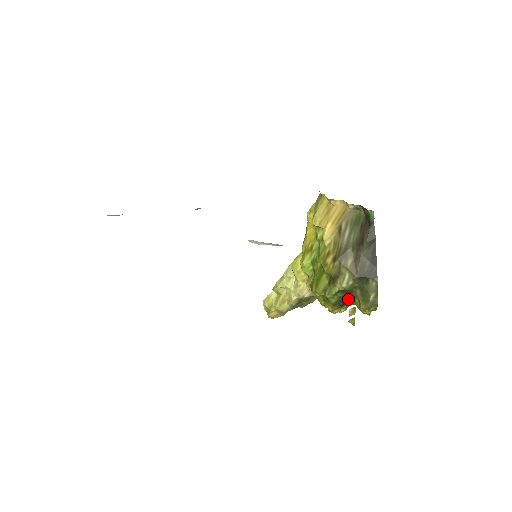
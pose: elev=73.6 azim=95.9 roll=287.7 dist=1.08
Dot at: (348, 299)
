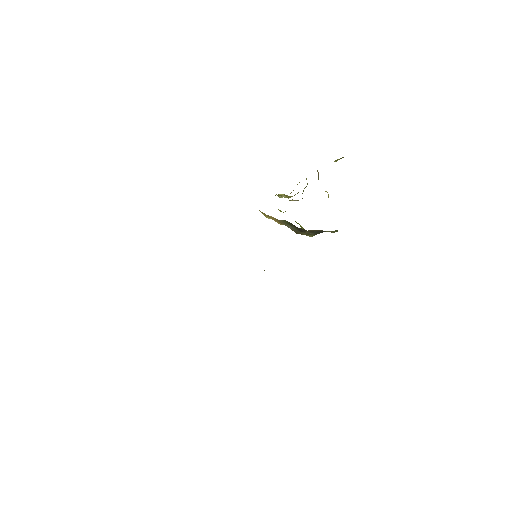
Dot at: occluded
